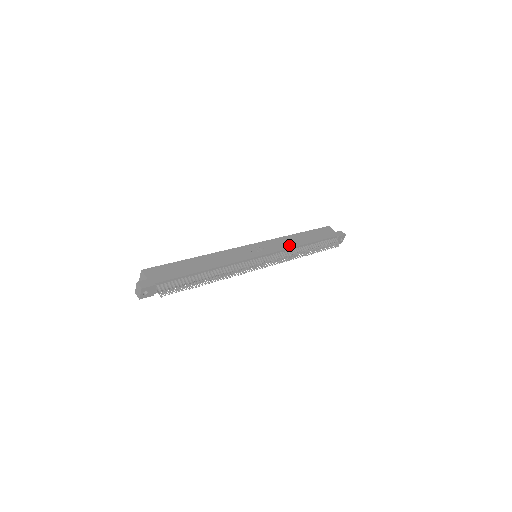
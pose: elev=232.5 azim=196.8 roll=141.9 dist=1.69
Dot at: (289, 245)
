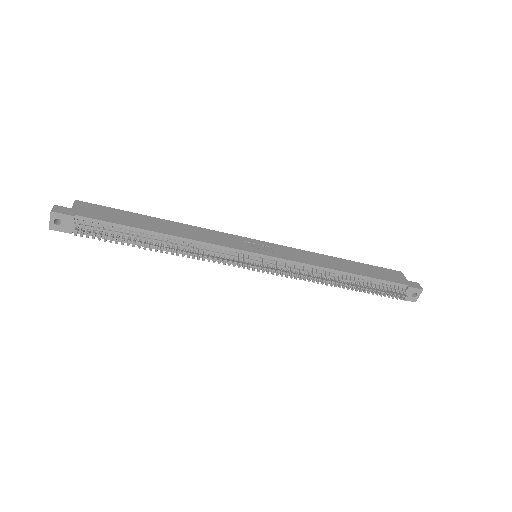
Dot at: (315, 262)
